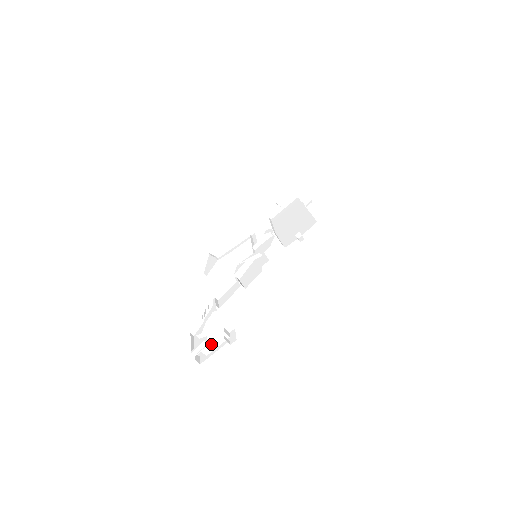
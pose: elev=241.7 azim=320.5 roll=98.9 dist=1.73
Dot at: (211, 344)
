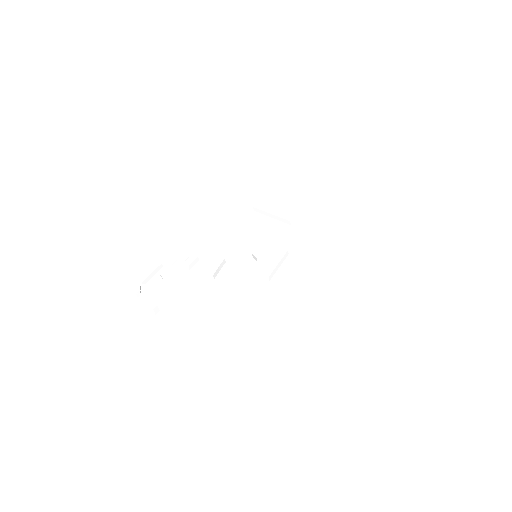
Dot at: (149, 298)
